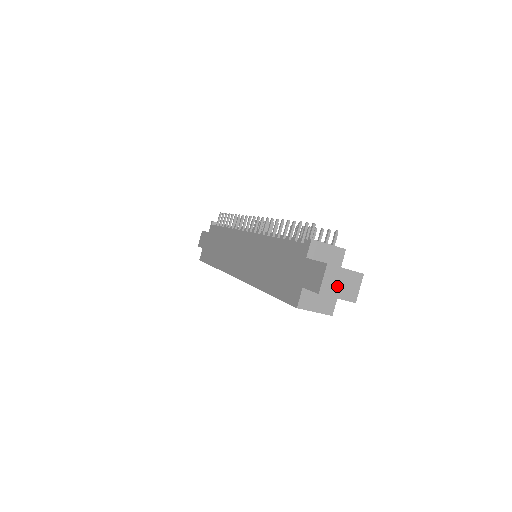
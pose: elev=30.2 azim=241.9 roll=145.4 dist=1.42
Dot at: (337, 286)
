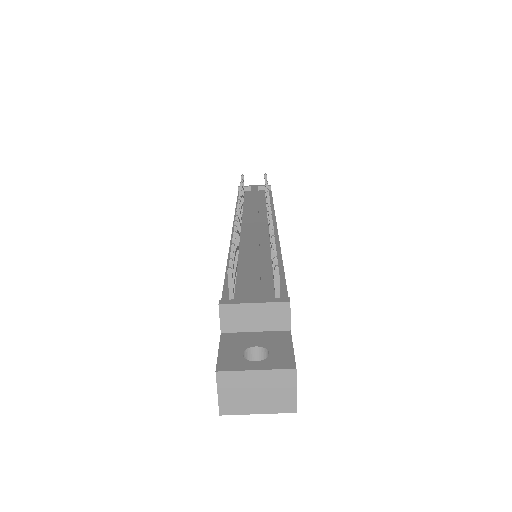
Dot at: (249, 398)
